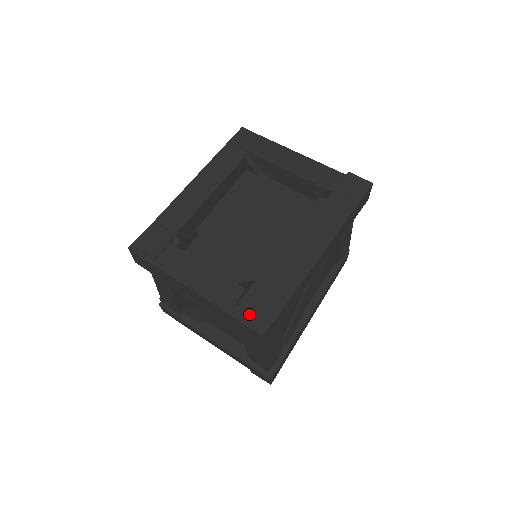
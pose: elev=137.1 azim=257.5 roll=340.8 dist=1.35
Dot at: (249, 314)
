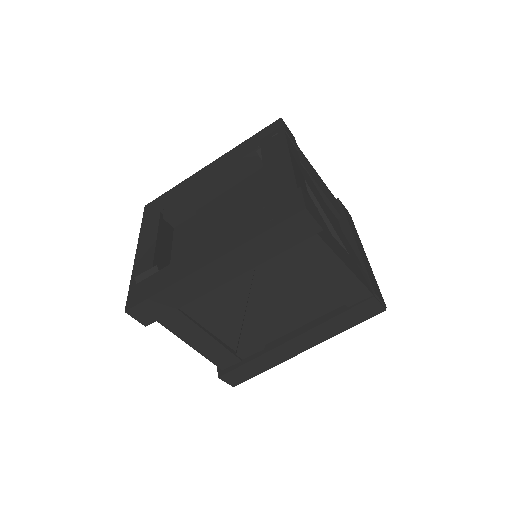
Dot at: (134, 290)
